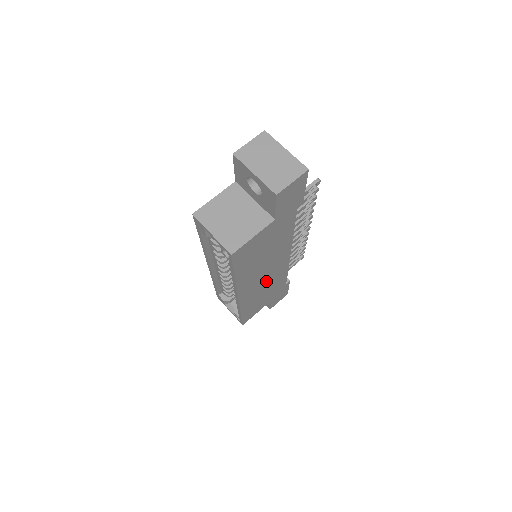
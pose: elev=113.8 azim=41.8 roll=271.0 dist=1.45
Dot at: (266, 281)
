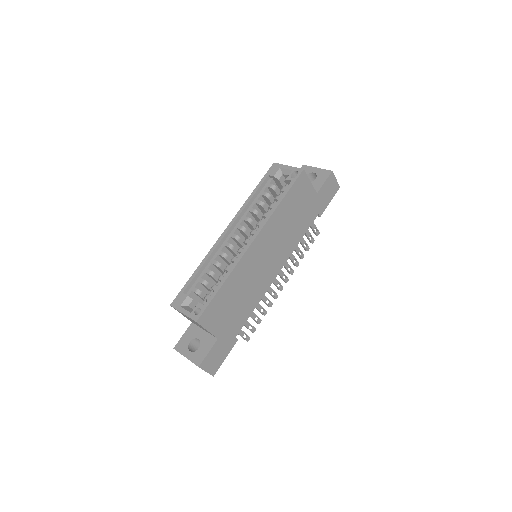
Dot at: (257, 274)
